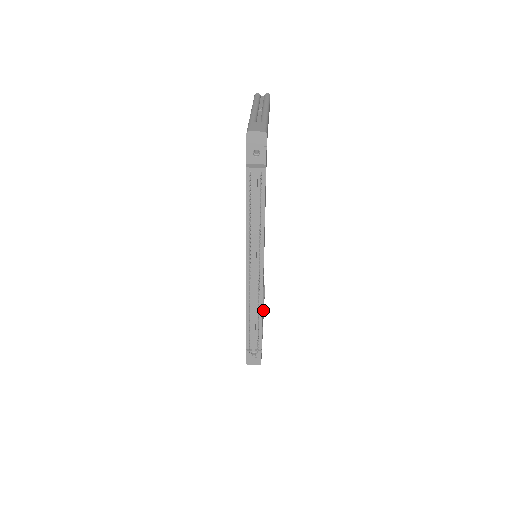
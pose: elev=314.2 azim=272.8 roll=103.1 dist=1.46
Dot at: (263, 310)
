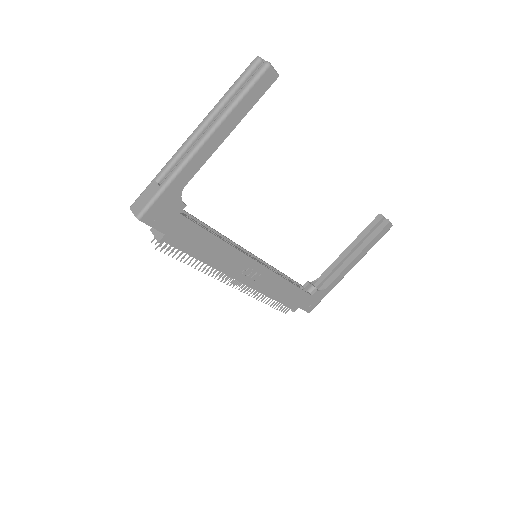
Dot at: (354, 257)
